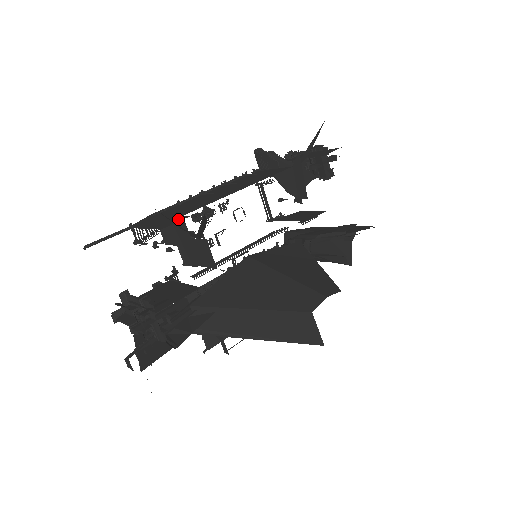
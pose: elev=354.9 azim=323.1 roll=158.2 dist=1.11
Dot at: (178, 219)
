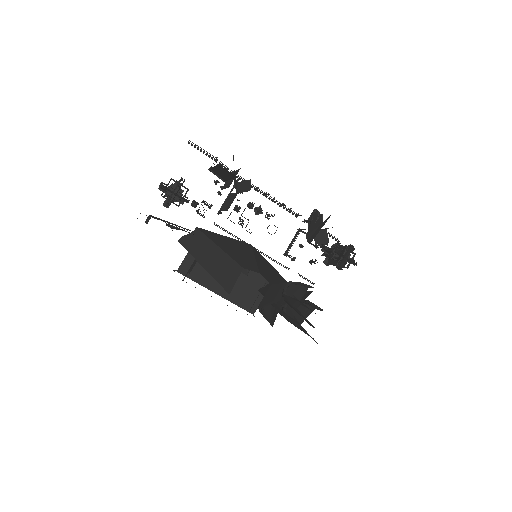
Dot at: occluded
